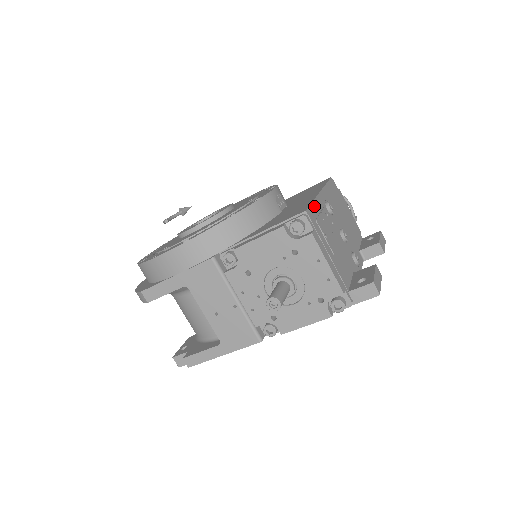
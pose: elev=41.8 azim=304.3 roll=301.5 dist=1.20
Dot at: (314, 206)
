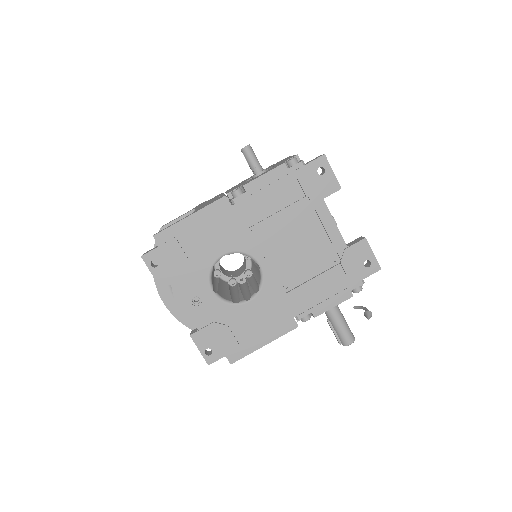
Dot at: occluded
